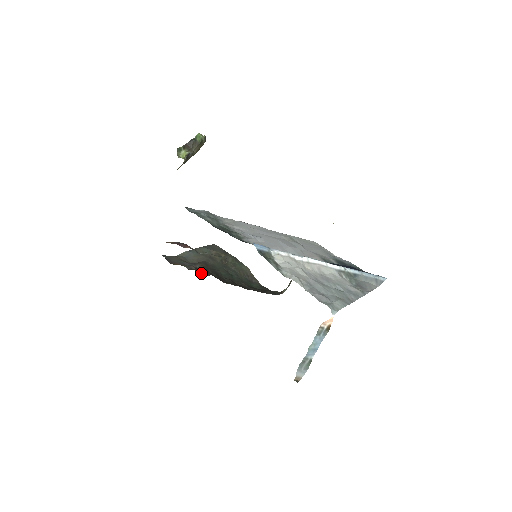
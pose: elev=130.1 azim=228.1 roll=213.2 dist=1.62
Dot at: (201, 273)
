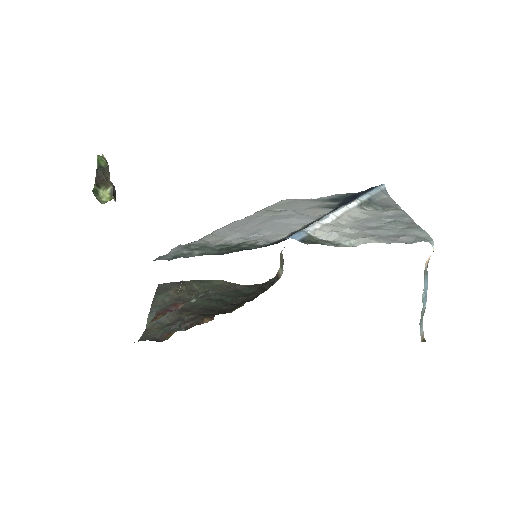
Dot at: (205, 322)
